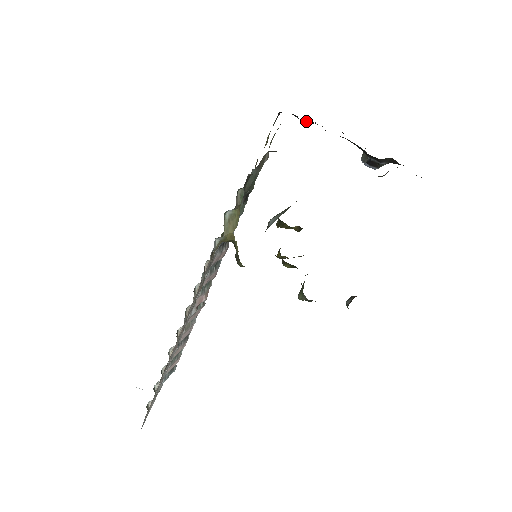
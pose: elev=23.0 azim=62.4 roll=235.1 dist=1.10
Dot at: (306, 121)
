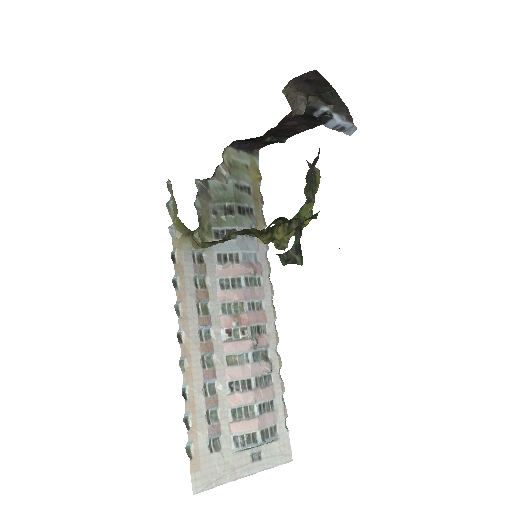
Dot at: (279, 142)
